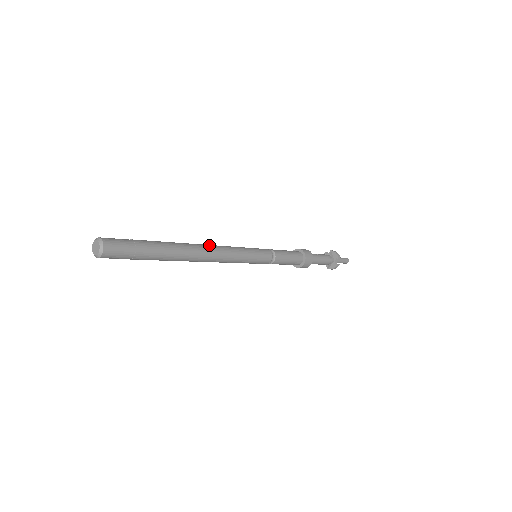
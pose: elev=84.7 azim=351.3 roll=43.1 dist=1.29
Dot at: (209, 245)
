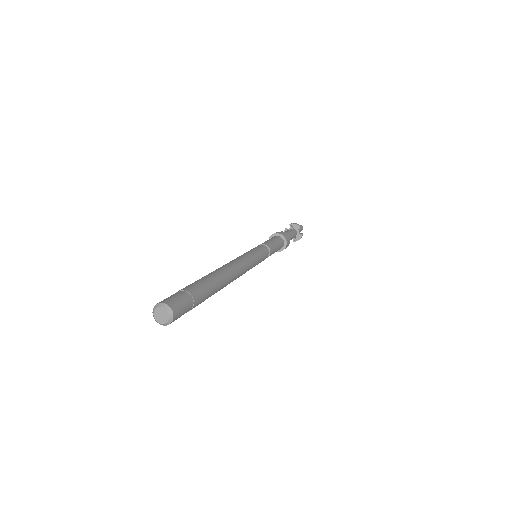
Dot at: (228, 263)
